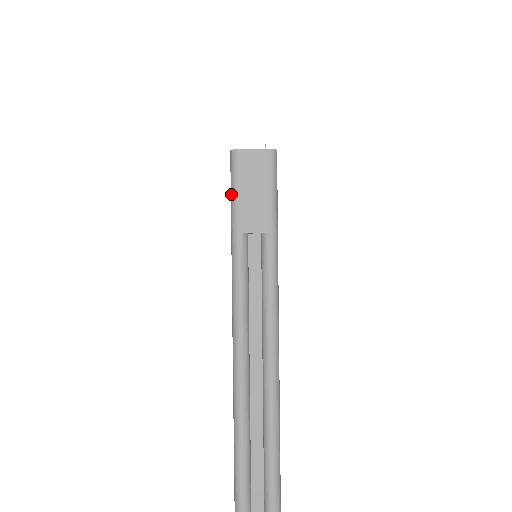
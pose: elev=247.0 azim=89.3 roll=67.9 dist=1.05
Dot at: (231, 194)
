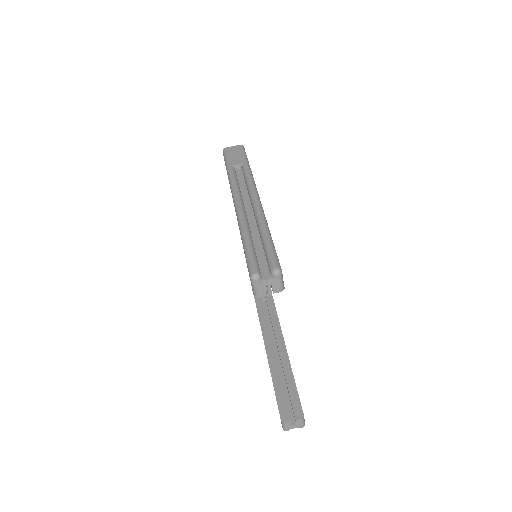
Dot at: (225, 160)
